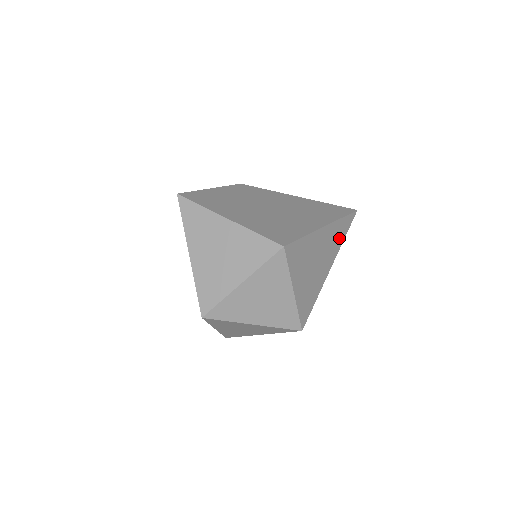
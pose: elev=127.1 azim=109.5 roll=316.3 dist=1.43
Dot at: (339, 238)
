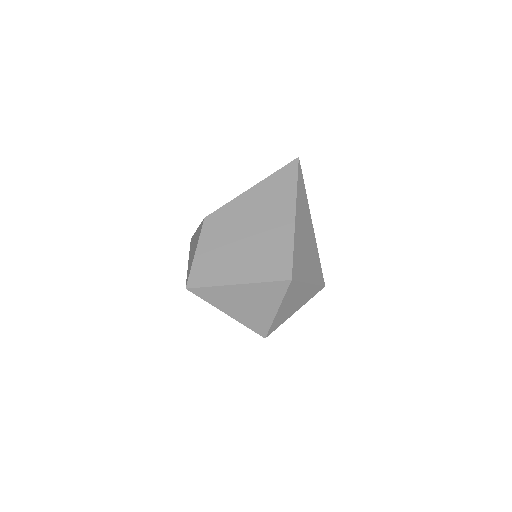
Dot at: (304, 200)
